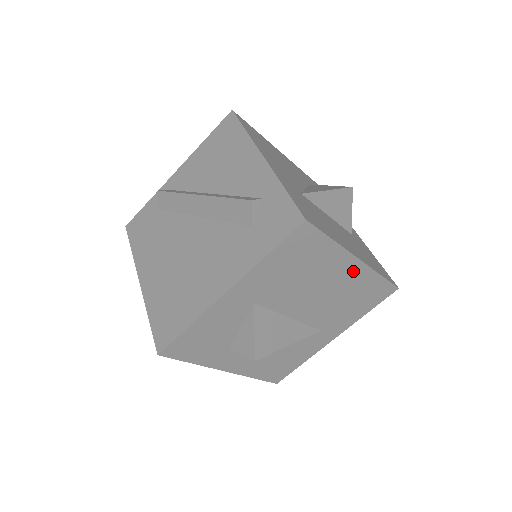
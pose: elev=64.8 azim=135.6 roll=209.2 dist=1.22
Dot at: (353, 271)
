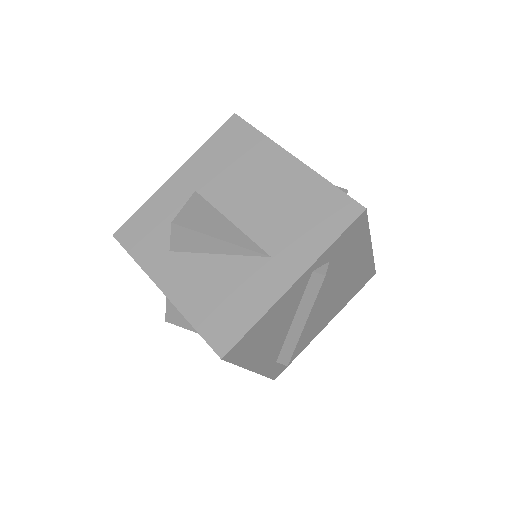
Dot at: (291, 170)
